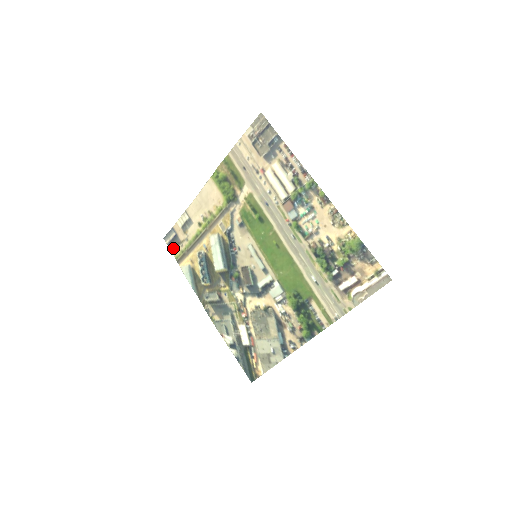
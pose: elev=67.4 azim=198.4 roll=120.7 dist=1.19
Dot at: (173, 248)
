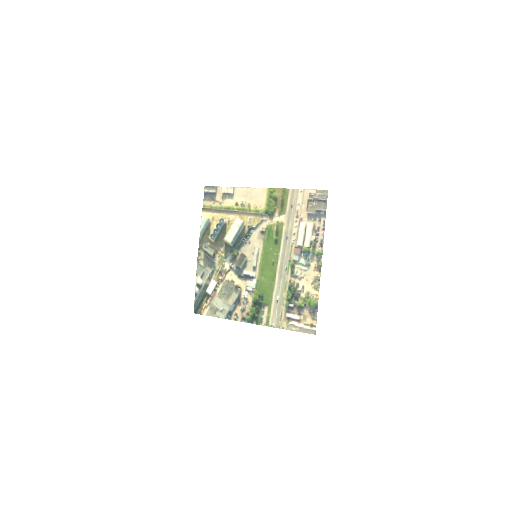
Dot at: (207, 198)
